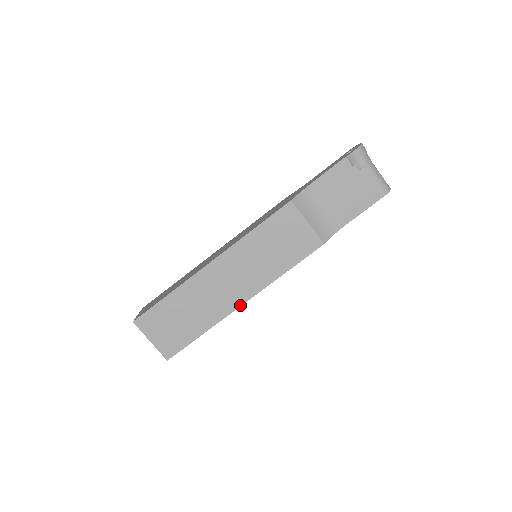
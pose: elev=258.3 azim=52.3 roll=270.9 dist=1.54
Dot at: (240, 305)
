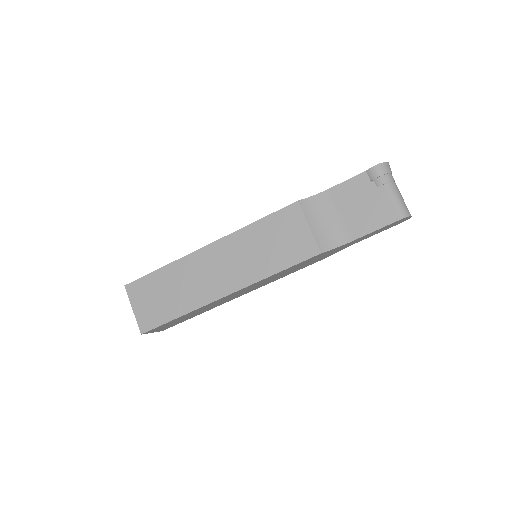
Dot at: (222, 296)
